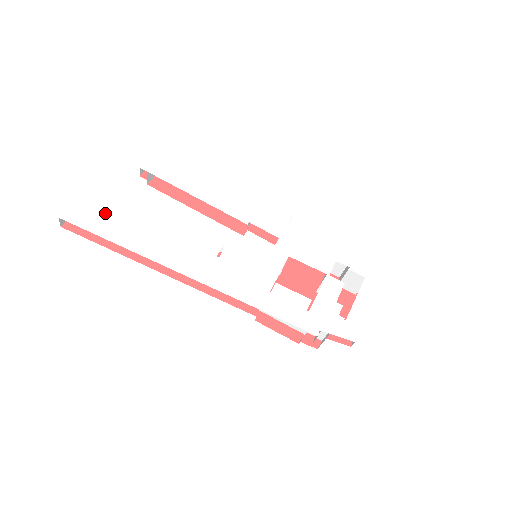
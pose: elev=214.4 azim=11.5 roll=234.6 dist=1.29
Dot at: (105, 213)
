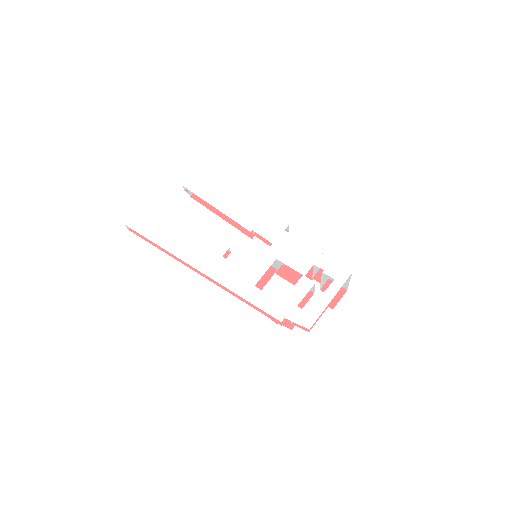
Dot at: (154, 222)
